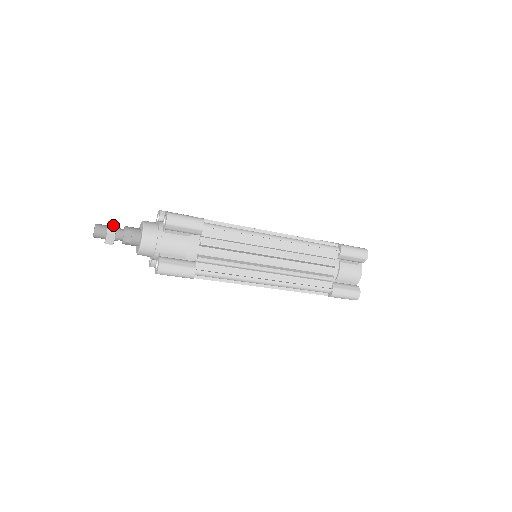
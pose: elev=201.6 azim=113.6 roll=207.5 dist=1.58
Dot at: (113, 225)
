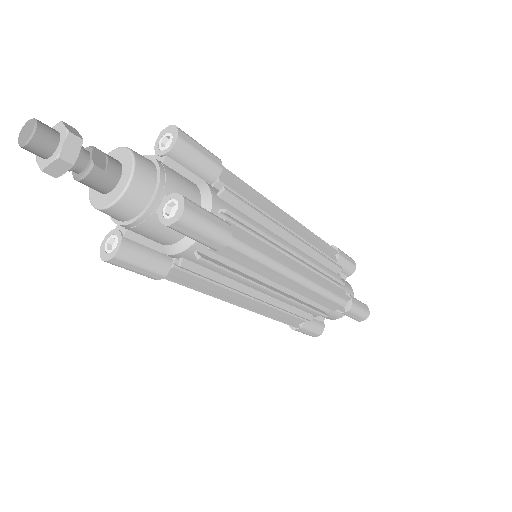
Dot at: (72, 128)
